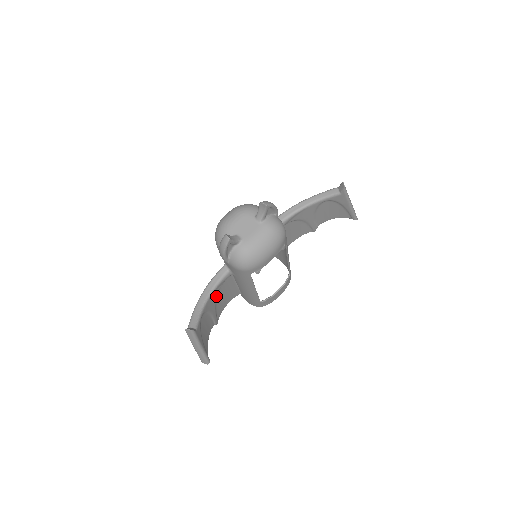
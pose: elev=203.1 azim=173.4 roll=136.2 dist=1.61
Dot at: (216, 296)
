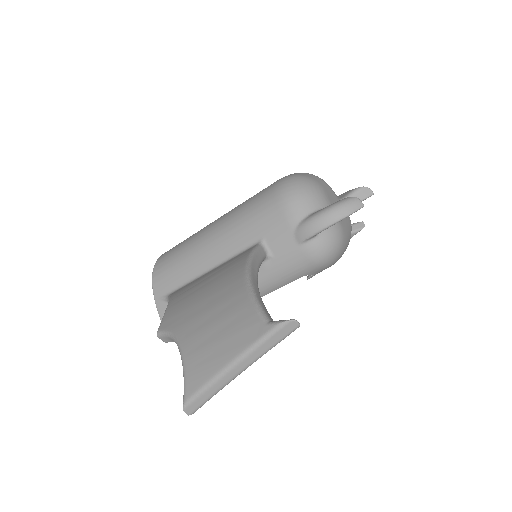
Dot at: occluded
